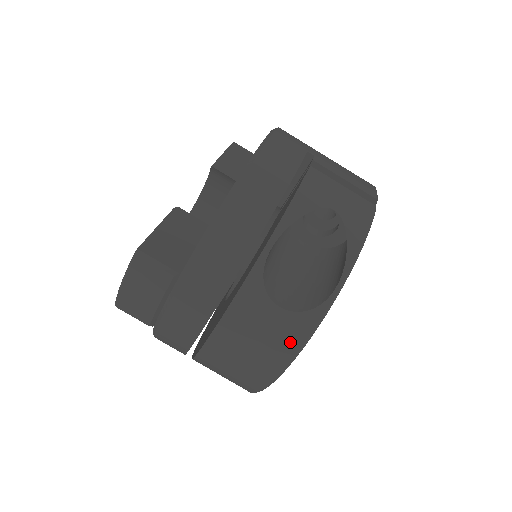
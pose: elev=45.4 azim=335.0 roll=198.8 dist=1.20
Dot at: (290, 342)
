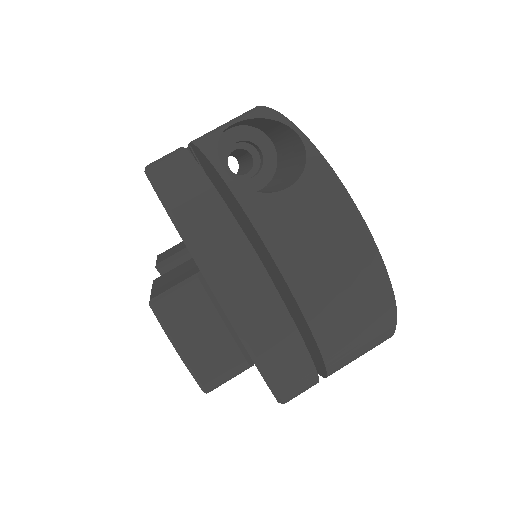
Dot at: (332, 197)
